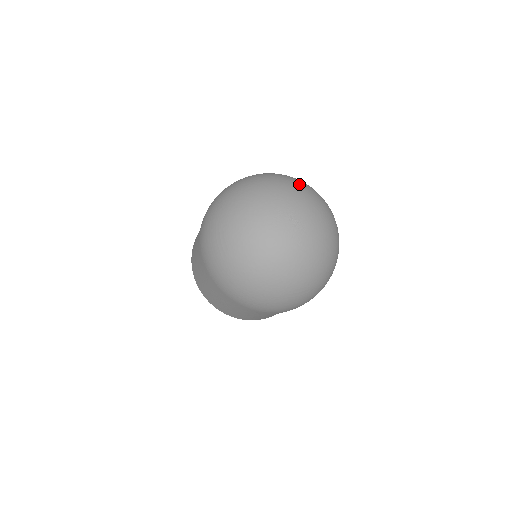
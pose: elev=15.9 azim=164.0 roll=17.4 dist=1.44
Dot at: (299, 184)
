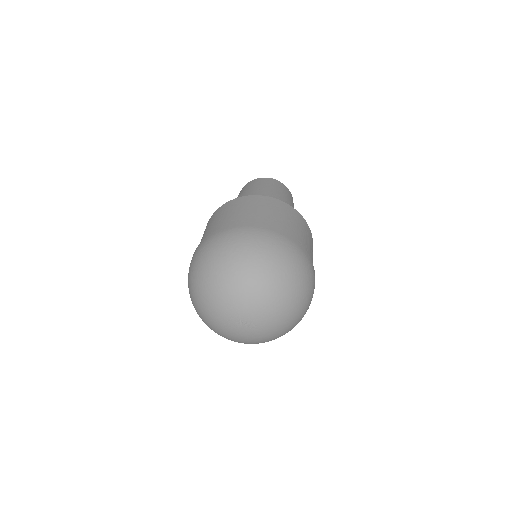
Dot at: (254, 278)
